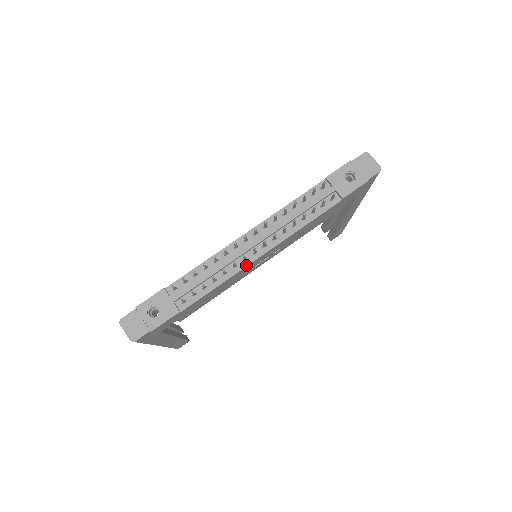
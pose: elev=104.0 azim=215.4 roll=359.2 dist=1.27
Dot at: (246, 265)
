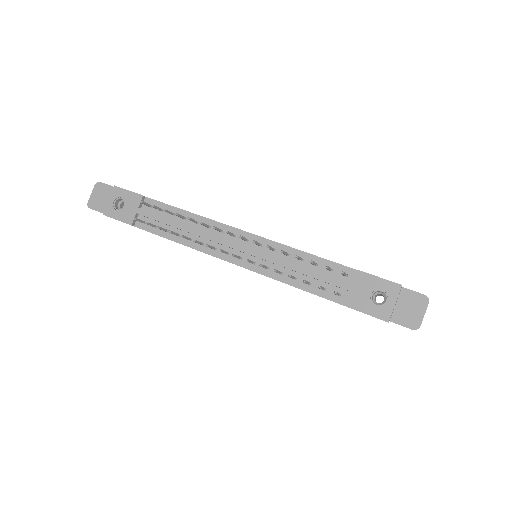
Dot at: (209, 253)
